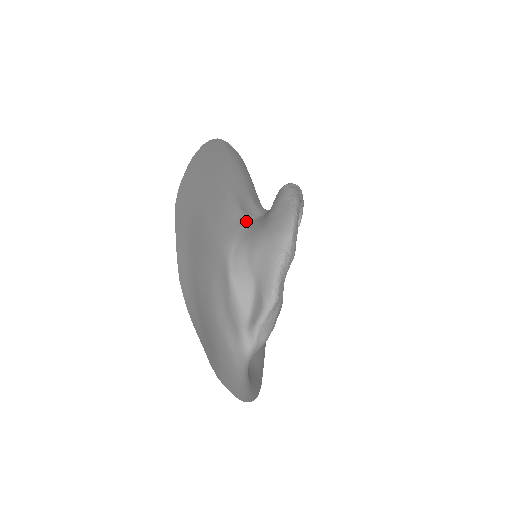
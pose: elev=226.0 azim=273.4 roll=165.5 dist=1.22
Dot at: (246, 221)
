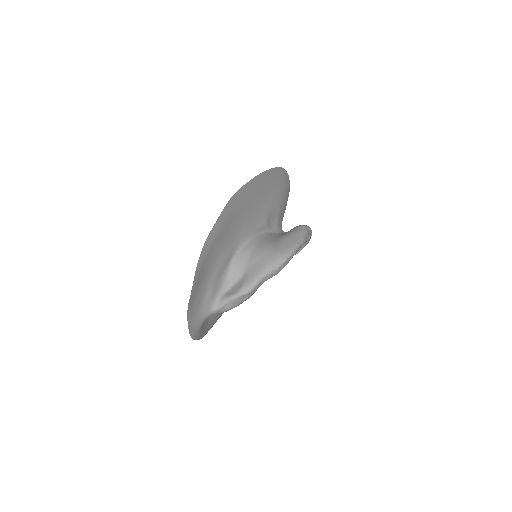
Dot at: (265, 230)
